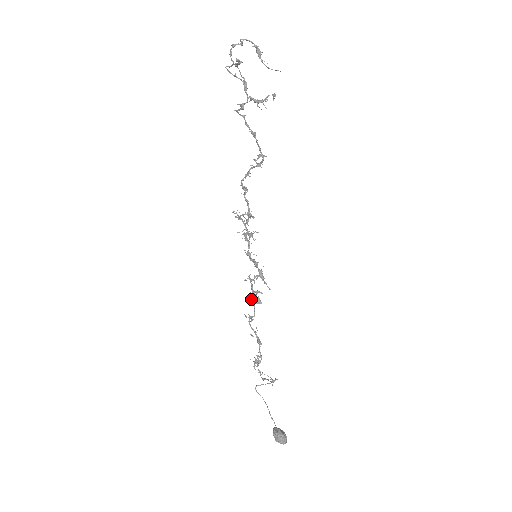
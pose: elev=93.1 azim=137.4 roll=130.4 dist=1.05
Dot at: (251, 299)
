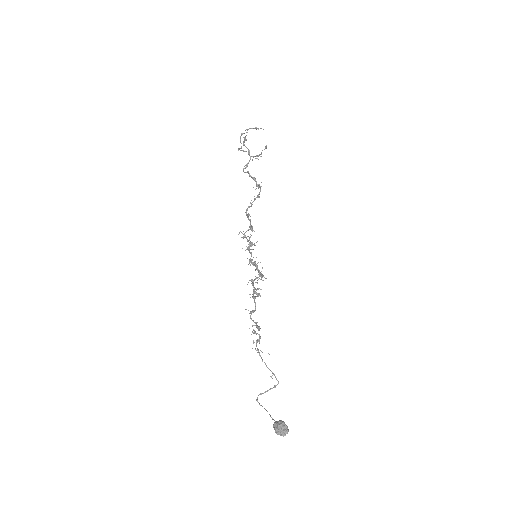
Dot at: (252, 297)
